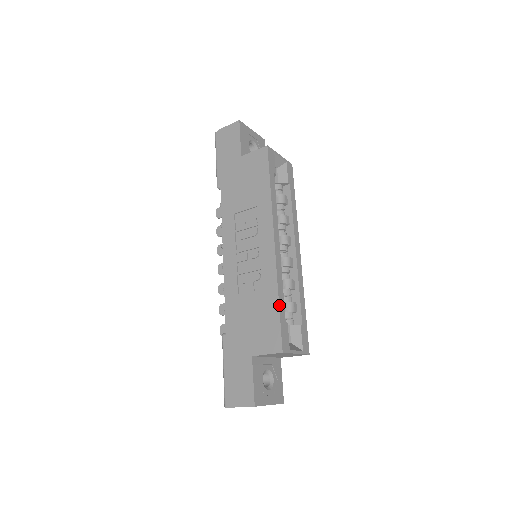
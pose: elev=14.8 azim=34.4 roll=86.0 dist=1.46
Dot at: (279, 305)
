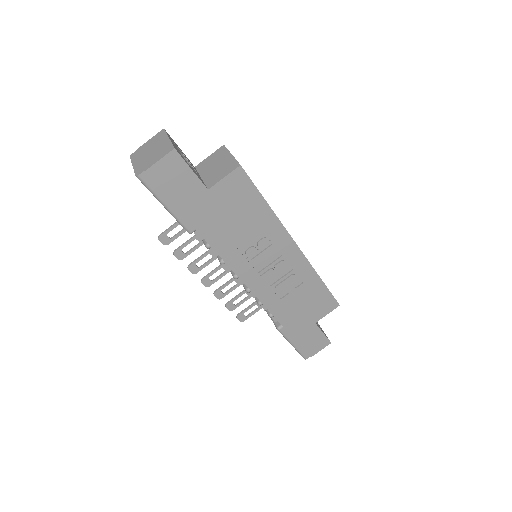
Dot at: (324, 283)
